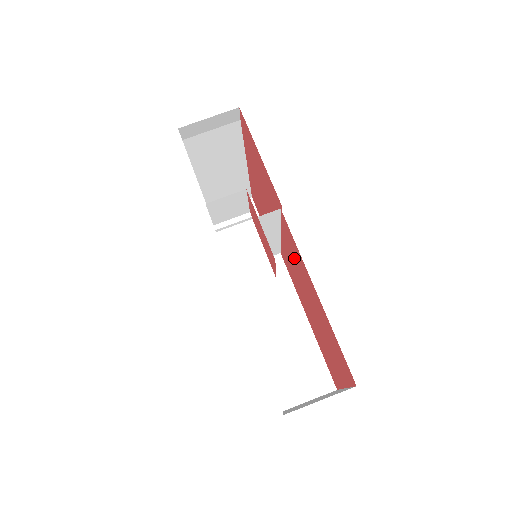
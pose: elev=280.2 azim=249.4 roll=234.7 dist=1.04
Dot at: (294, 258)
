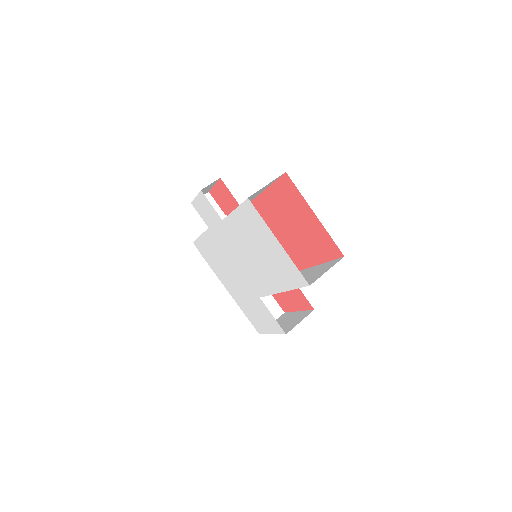
Dot at: occluded
